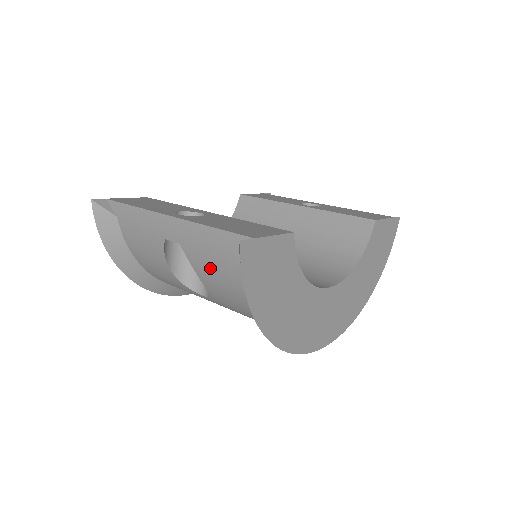
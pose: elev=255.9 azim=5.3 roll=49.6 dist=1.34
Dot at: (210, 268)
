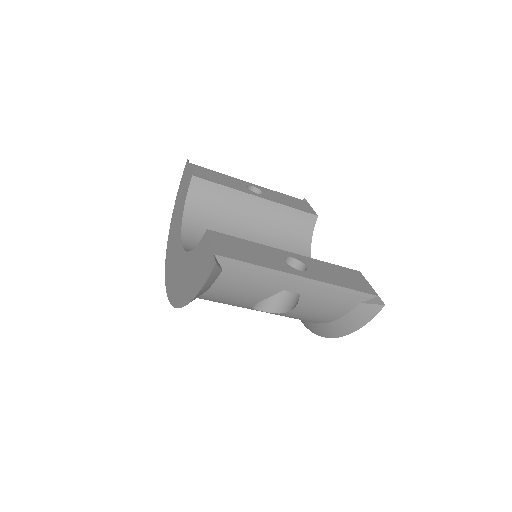
Dot at: (319, 307)
